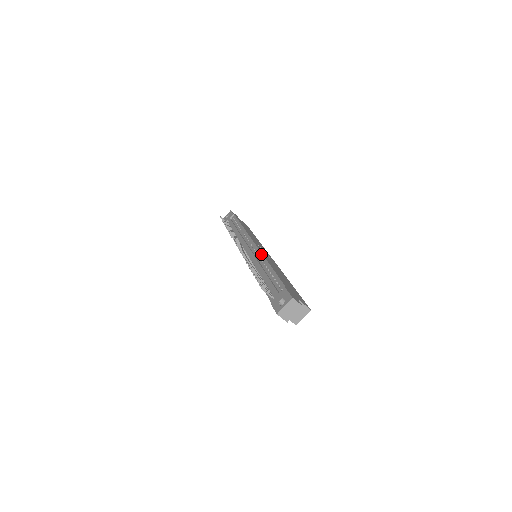
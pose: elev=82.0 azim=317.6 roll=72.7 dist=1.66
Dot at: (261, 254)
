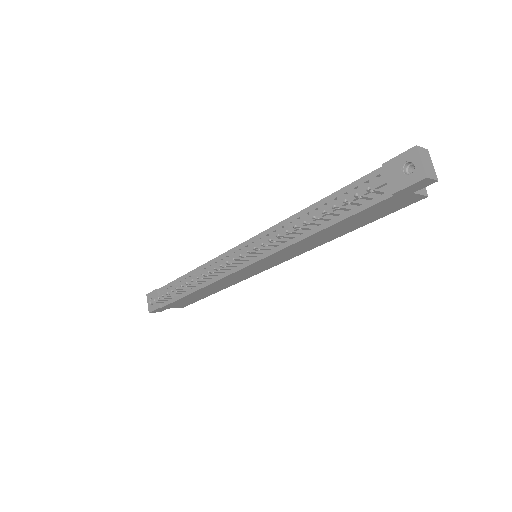
Dot at: (273, 227)
